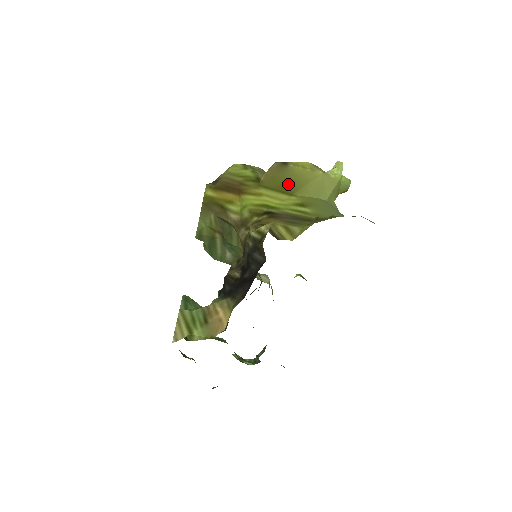
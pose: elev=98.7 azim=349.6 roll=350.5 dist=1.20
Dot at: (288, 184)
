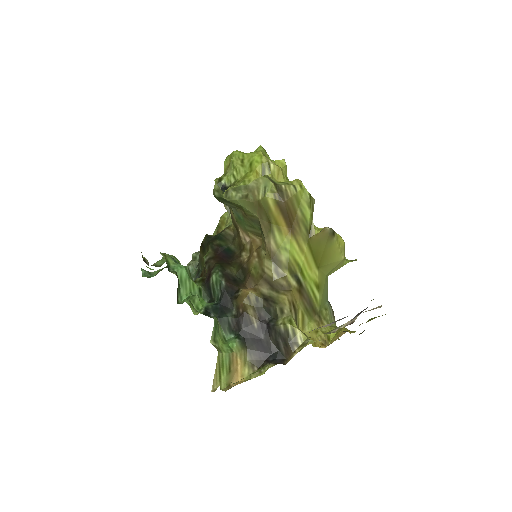
Dot at: (323, 256)
